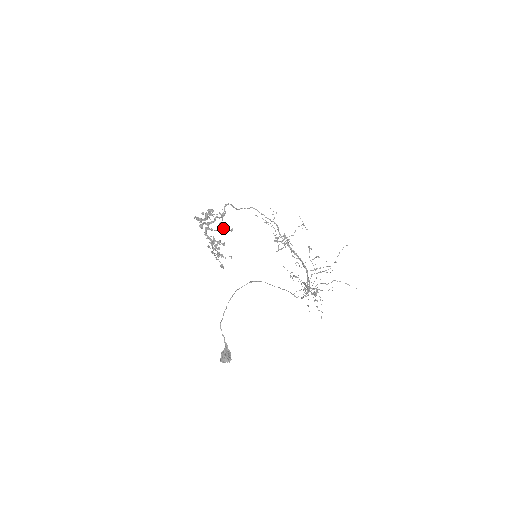
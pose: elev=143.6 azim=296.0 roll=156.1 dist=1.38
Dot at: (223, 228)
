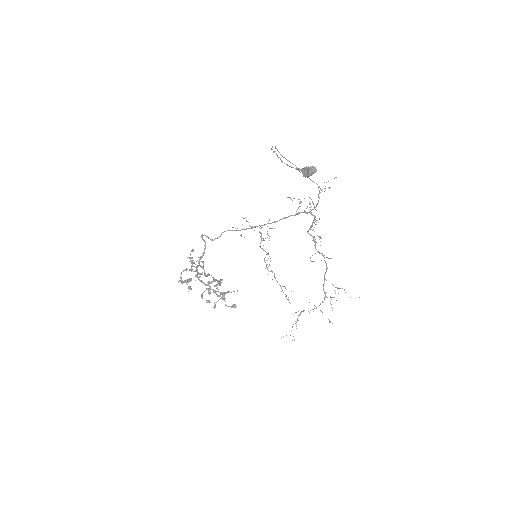
Dot at: occluded
